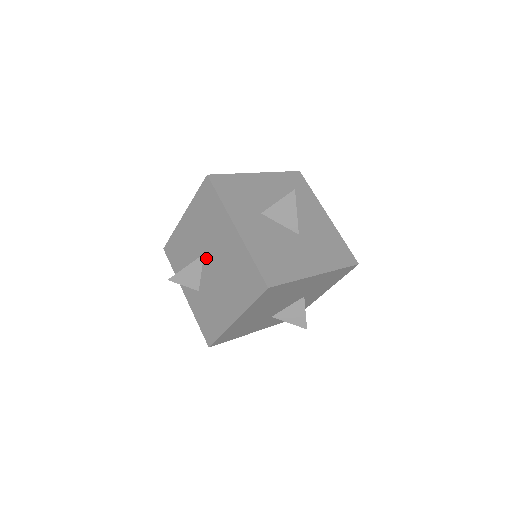
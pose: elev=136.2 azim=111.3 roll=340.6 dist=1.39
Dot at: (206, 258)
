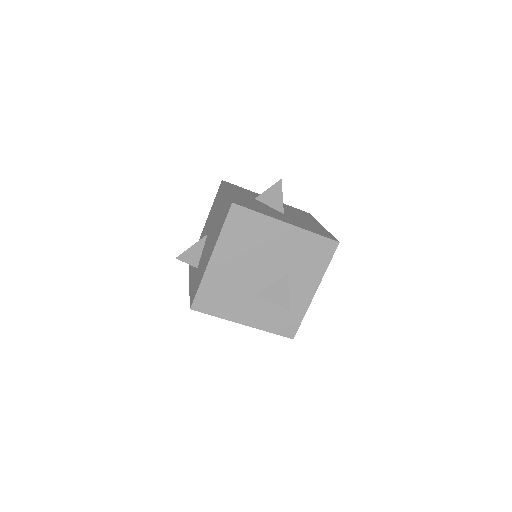
Dot at: (208, 235)
